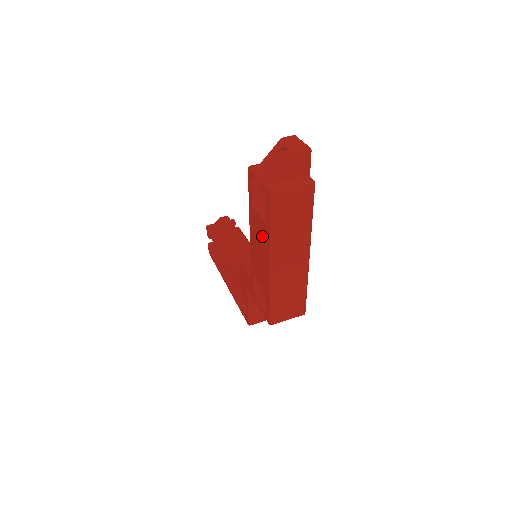
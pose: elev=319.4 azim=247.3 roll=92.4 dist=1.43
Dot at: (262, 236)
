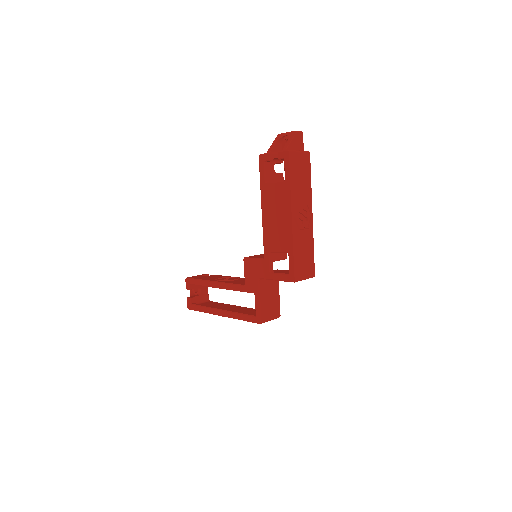
Dot at: (280, 198)
